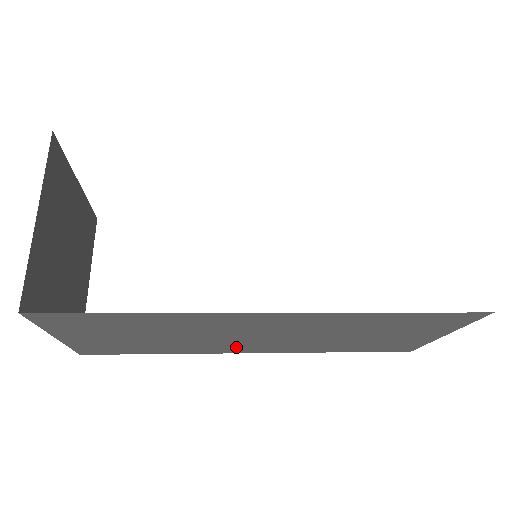
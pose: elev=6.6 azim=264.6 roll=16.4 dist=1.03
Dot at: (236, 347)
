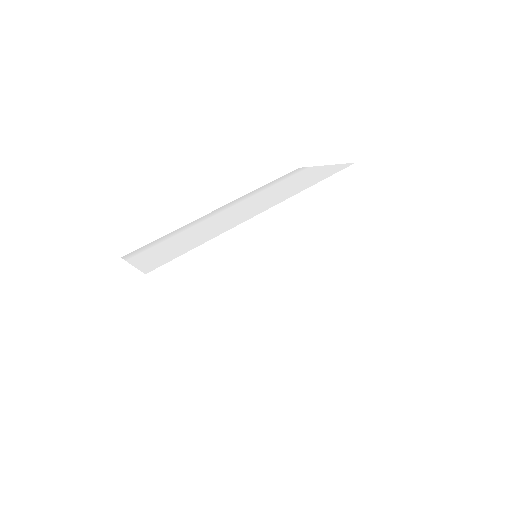
Dot at: occluded
